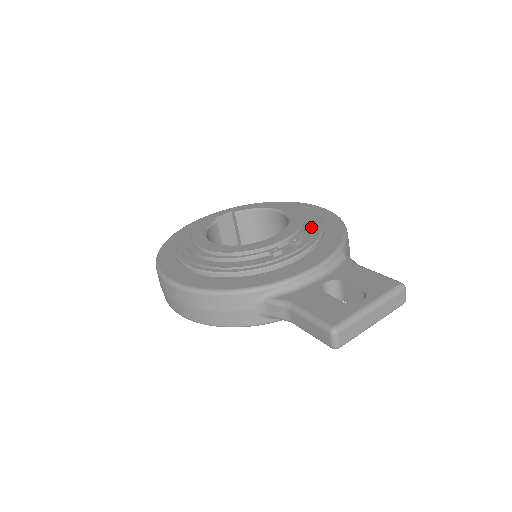
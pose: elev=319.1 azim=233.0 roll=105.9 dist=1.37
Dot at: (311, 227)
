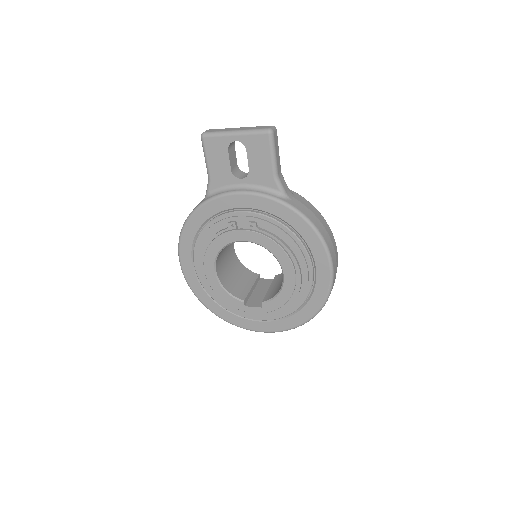
Dot at: occluded
